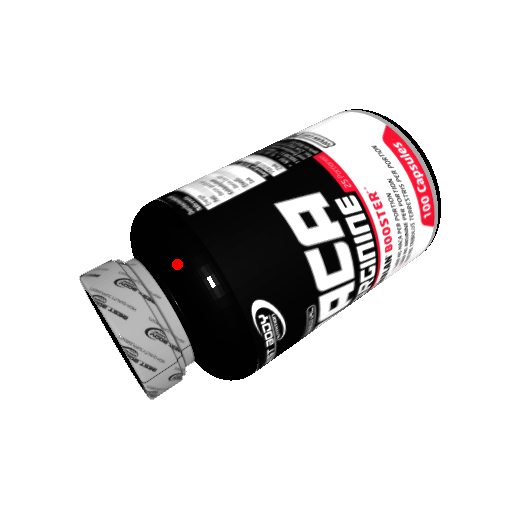
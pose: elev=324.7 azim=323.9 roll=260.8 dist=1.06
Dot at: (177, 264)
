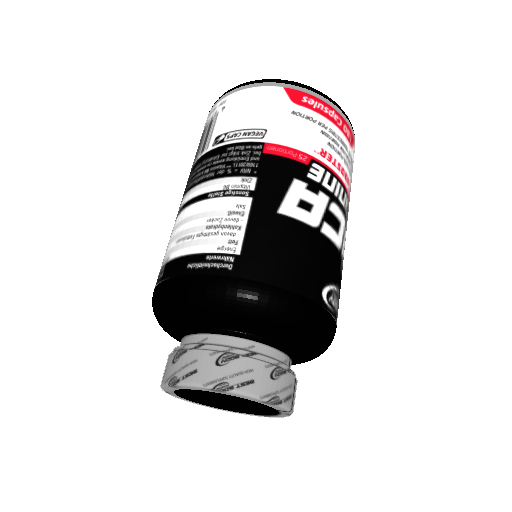
Dot at: (258, 313)
